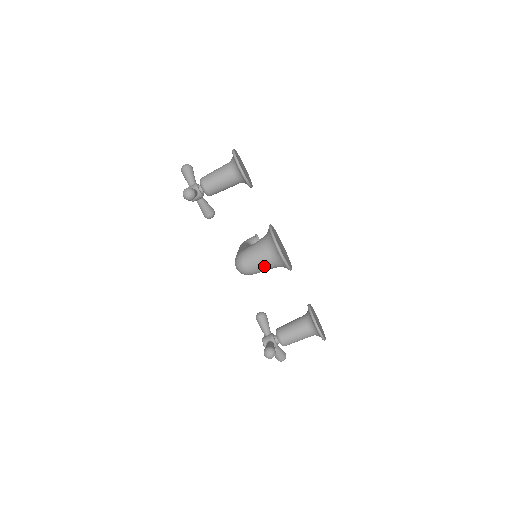
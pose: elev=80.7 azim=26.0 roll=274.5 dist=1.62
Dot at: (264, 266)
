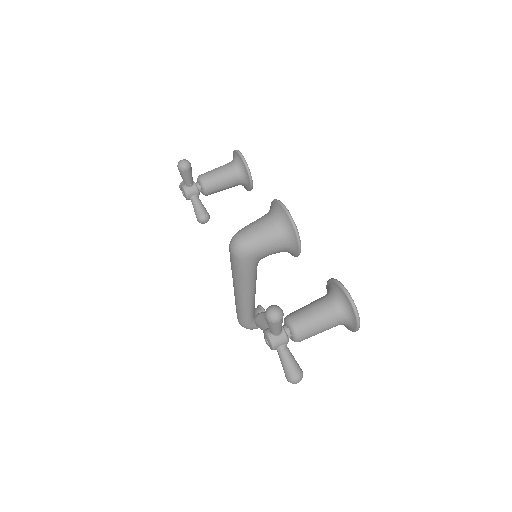
Dot at: (265, 234)
